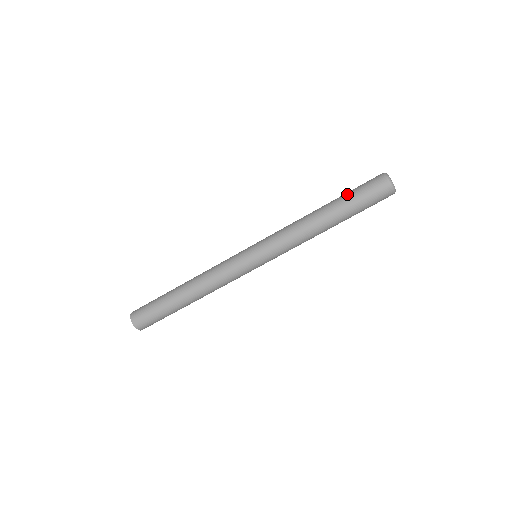
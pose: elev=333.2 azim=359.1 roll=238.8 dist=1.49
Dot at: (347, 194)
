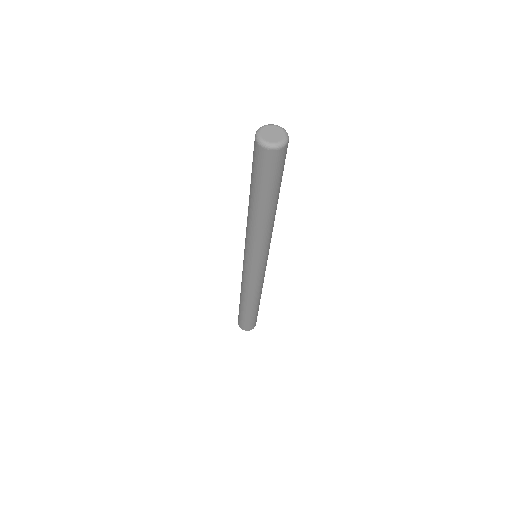
Dot at: (251, 180)
